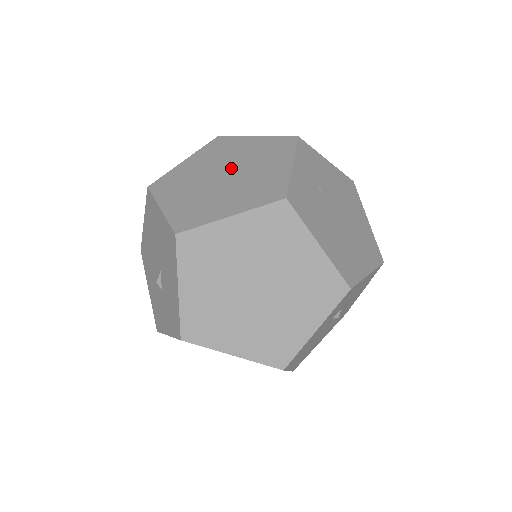
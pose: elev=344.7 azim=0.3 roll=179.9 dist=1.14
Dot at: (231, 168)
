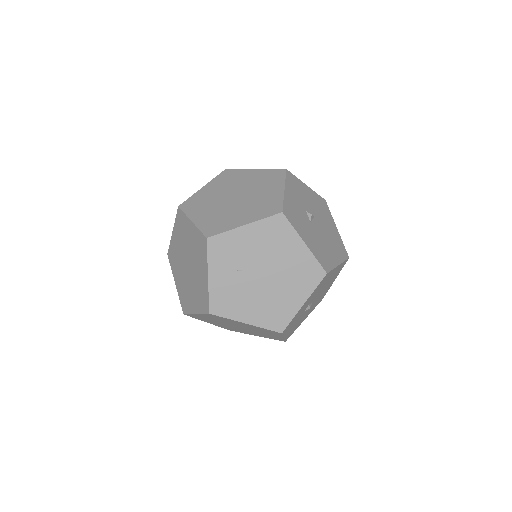
Dot at: (189, 259)
